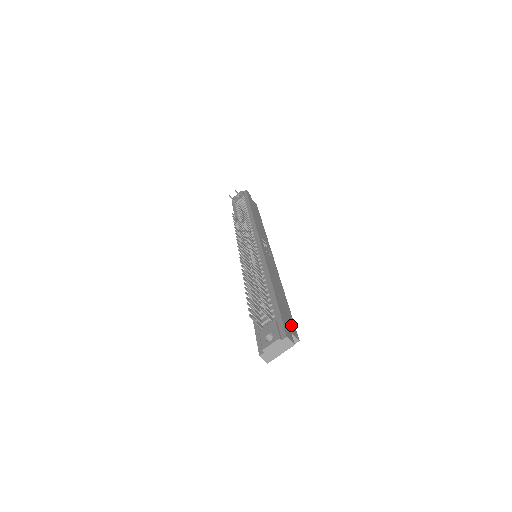
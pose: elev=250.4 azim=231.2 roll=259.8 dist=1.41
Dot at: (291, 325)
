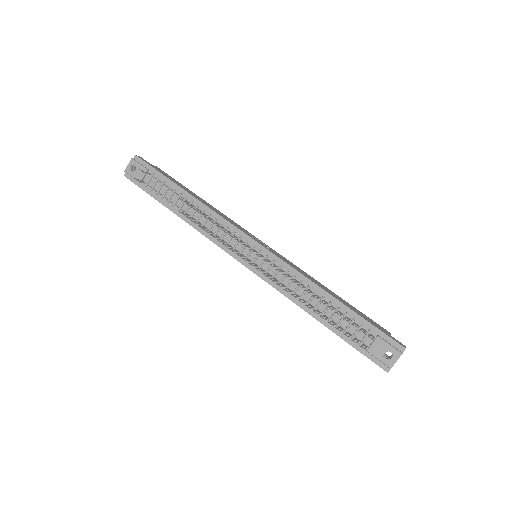
Dot at: (378, 326)
